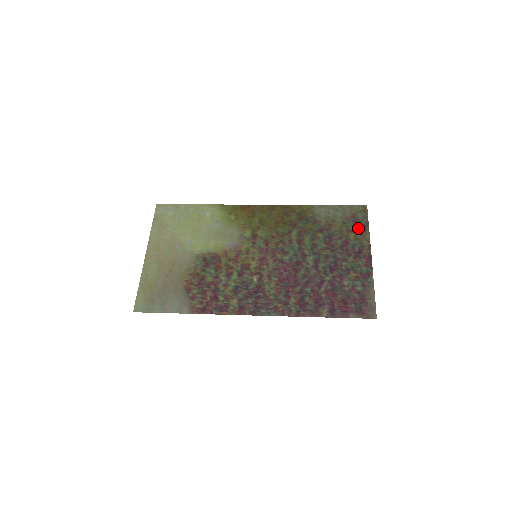
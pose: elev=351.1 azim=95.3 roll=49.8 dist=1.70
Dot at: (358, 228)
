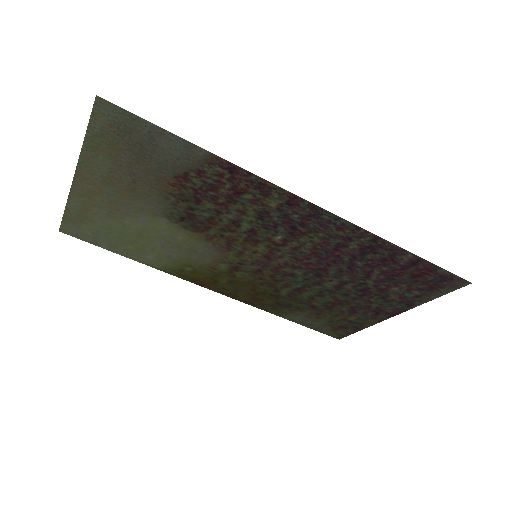
Dot at: (351, 325)
